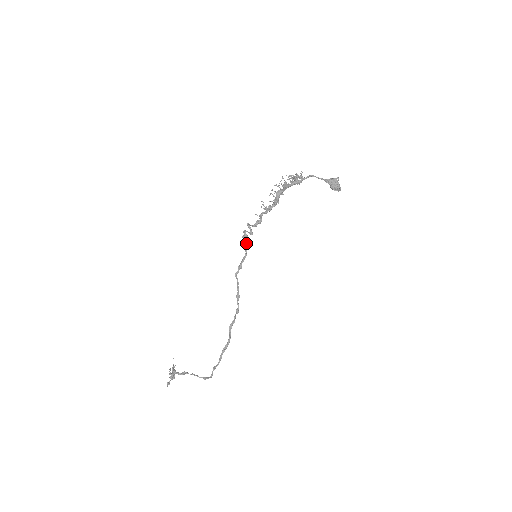
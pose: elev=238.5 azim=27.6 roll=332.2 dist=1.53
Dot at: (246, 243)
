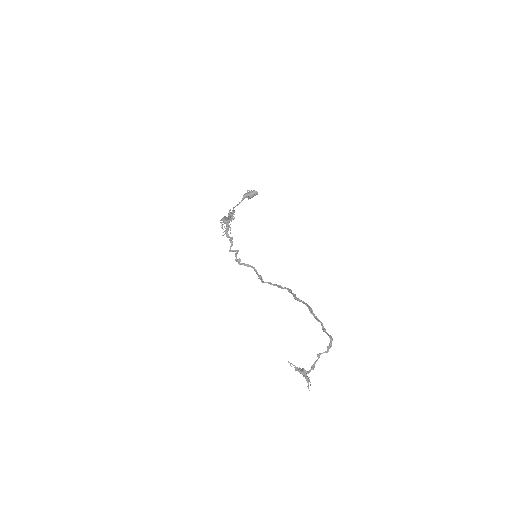
Dot at: (246, 264)
